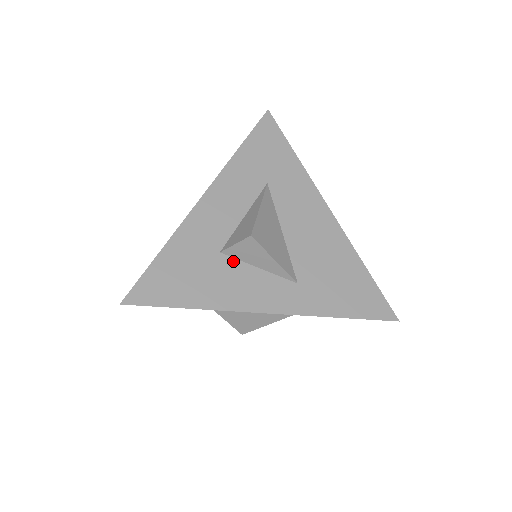
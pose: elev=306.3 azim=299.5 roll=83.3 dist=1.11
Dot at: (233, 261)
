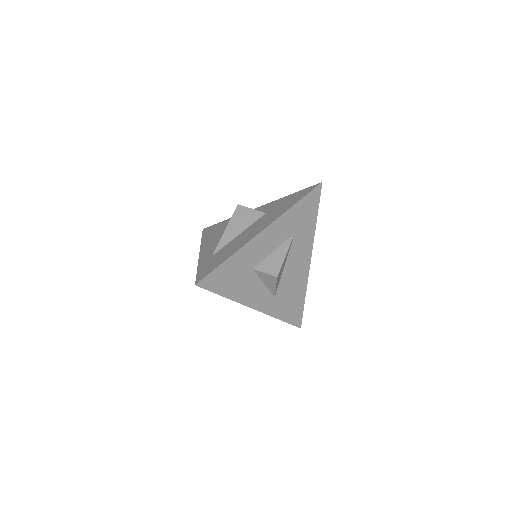
Dot at: (255, 276)
